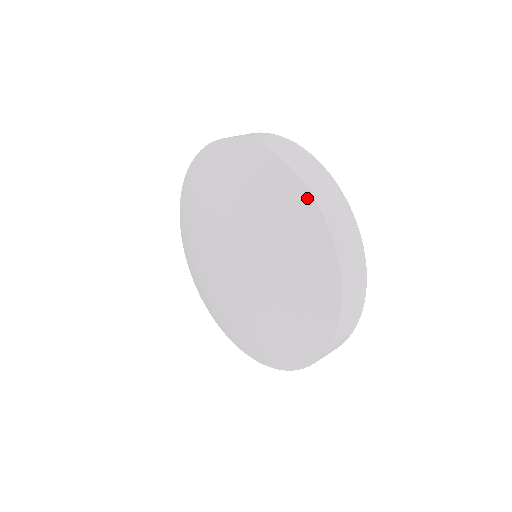
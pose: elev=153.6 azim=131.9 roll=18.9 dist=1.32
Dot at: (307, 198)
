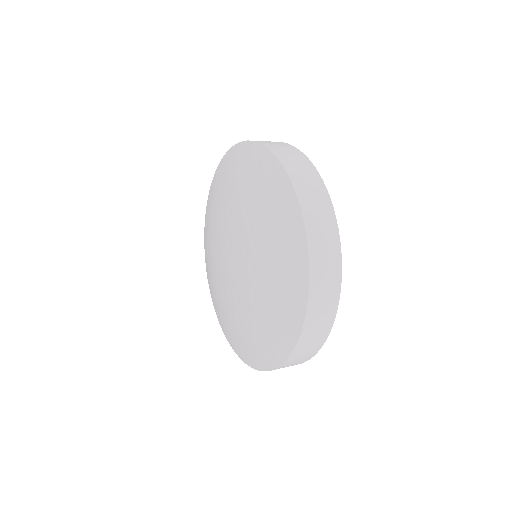
Dot at: (236, 148)
